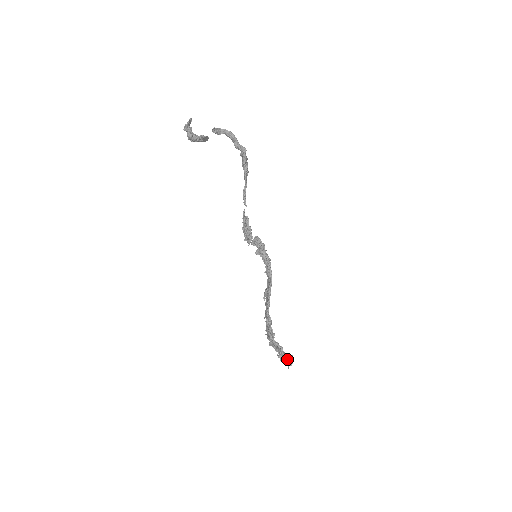
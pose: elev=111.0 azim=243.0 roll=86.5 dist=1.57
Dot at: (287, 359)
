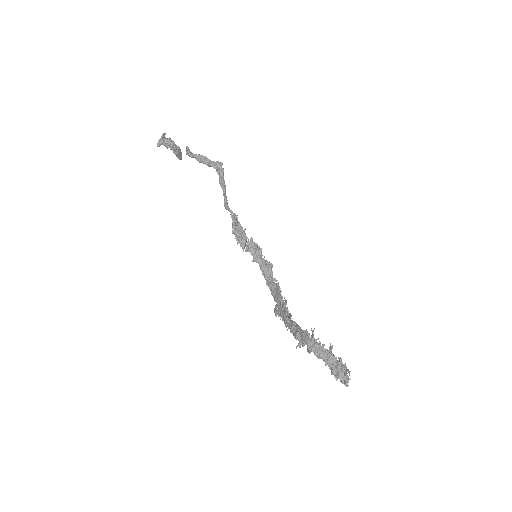
Dot at: (341, 364)
